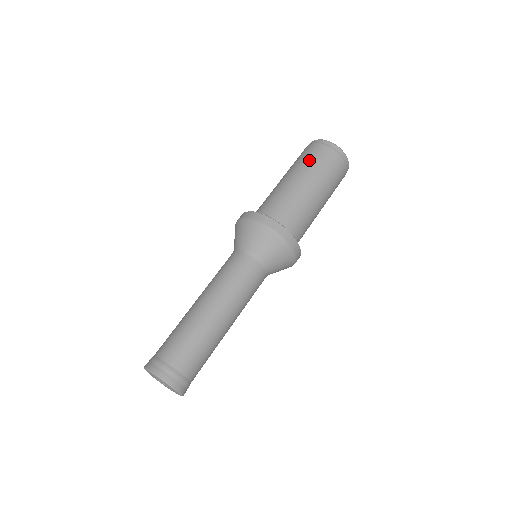
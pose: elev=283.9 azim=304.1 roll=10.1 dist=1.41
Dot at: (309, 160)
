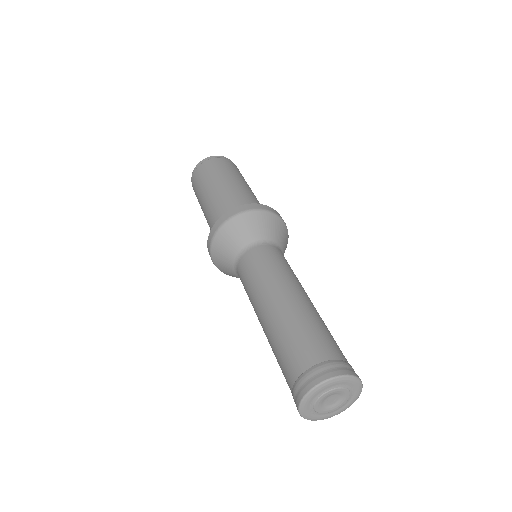
Dot at: (210, 172)
